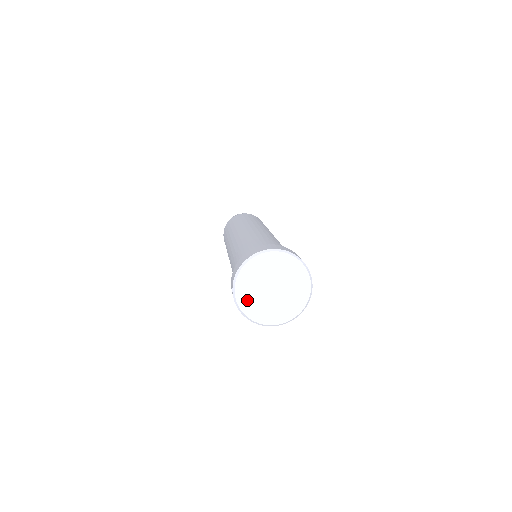
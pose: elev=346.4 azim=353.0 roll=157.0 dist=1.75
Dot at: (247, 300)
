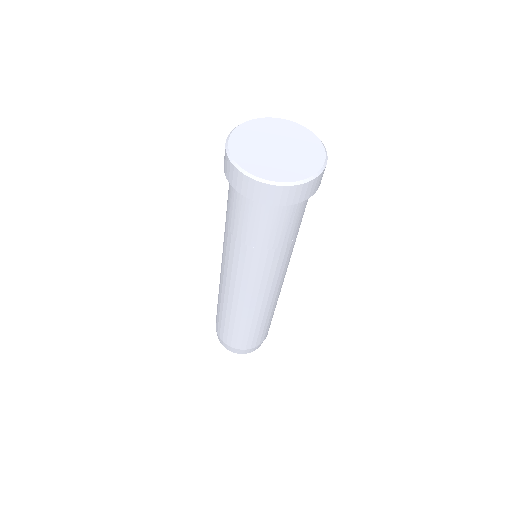
Dot at: (242, 149)
